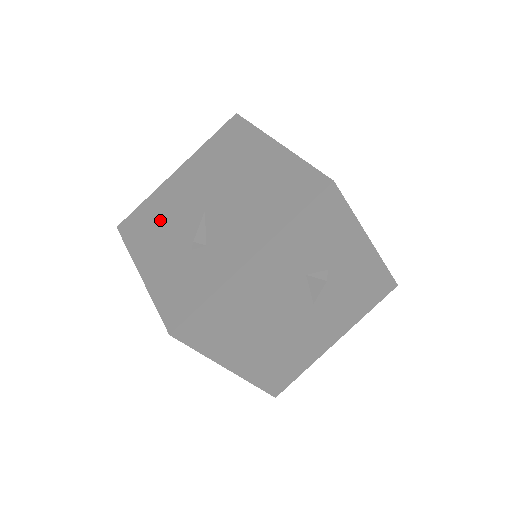
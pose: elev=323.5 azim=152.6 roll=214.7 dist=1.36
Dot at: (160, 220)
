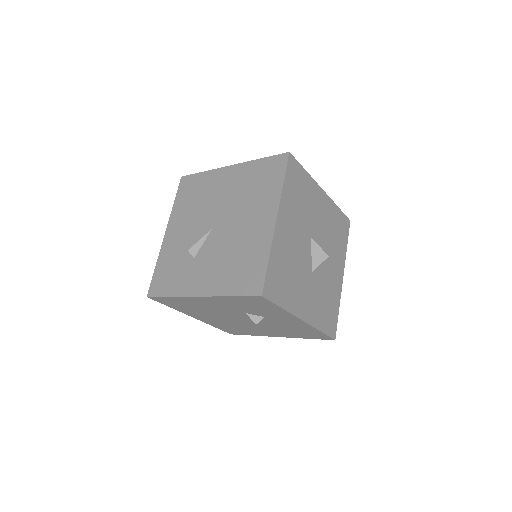
Dot at: (196, 203)
